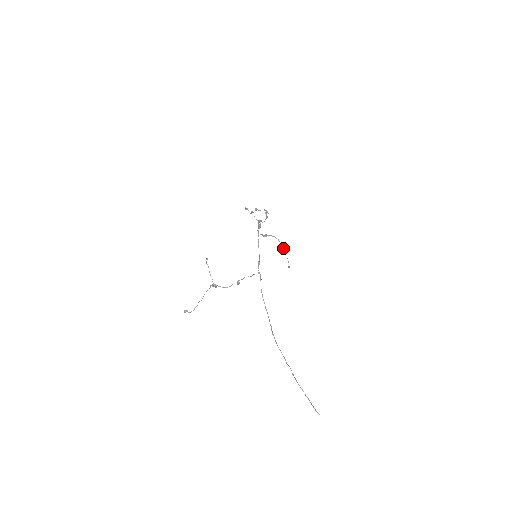
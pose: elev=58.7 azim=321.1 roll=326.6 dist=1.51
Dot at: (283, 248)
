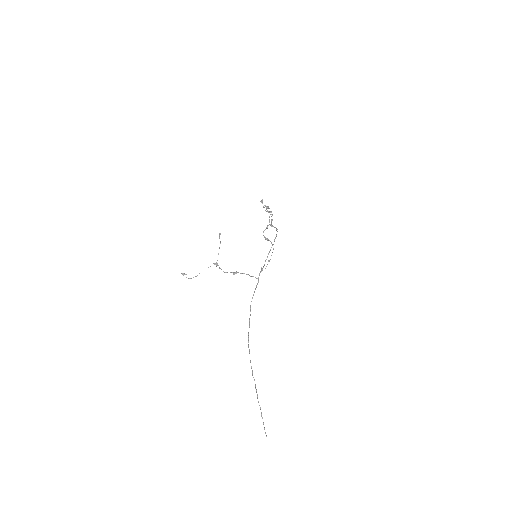
Dot at: occluded
